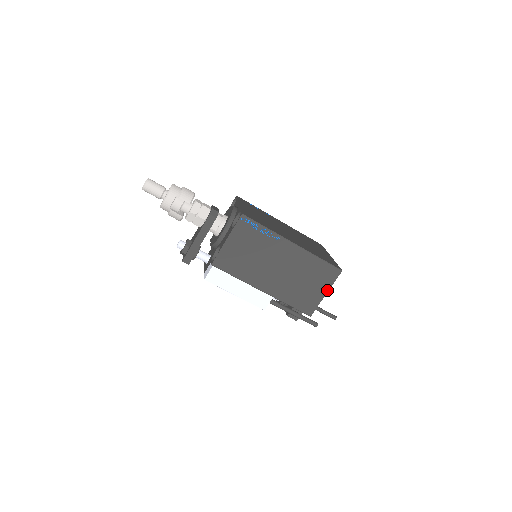
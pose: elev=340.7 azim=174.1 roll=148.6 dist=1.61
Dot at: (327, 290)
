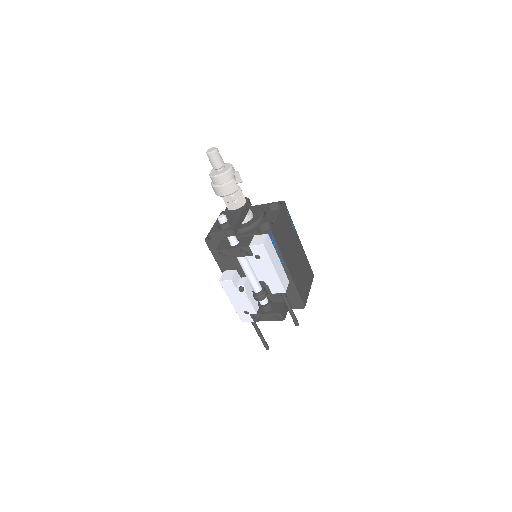
Dot at: (310, 288)
